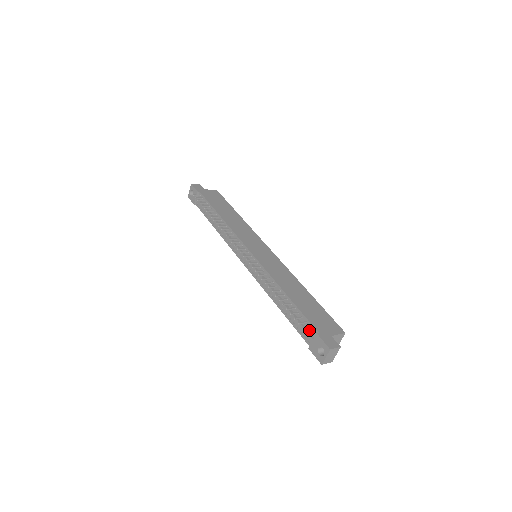
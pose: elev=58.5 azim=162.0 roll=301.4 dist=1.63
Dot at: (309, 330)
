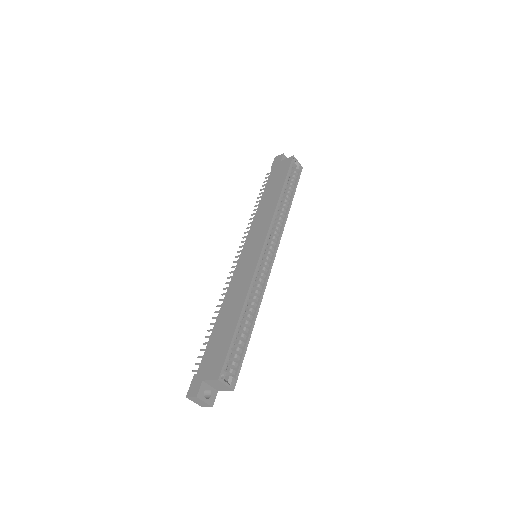
Dot at: occluded
